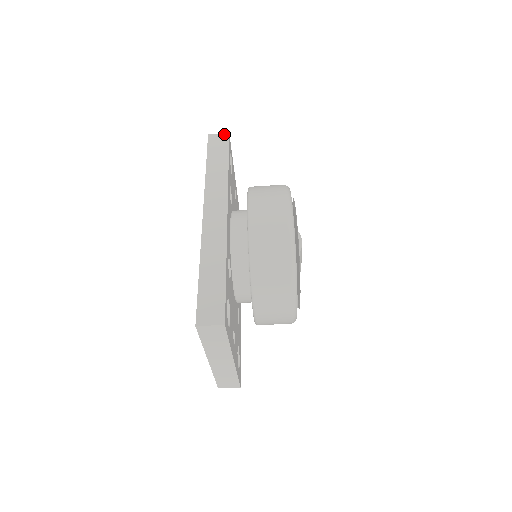
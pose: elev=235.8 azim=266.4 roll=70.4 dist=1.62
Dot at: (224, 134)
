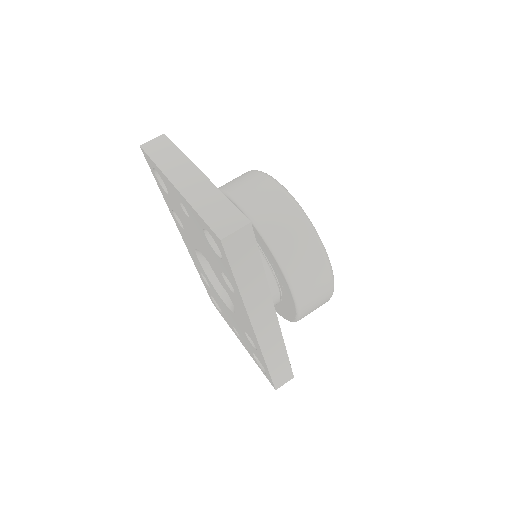
Dot at: occluded
